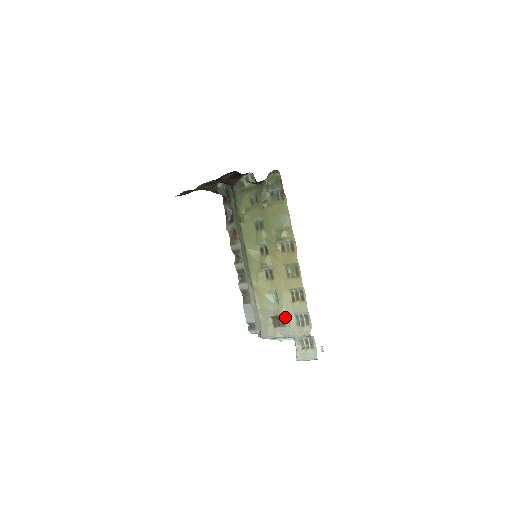
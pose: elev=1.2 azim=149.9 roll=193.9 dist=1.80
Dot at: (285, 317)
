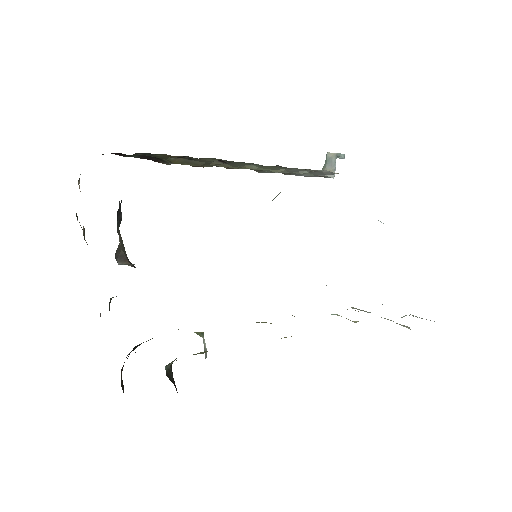
Dot at: occluded
